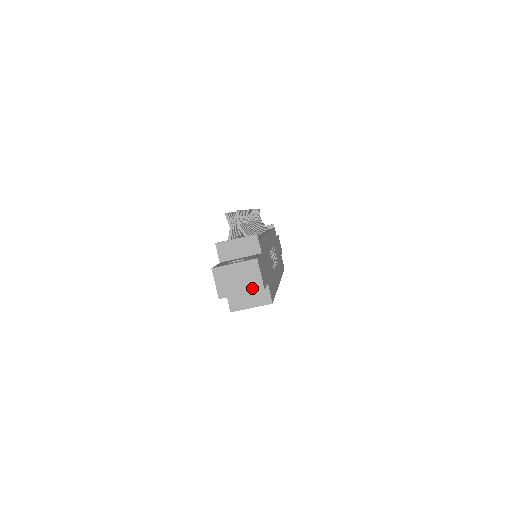
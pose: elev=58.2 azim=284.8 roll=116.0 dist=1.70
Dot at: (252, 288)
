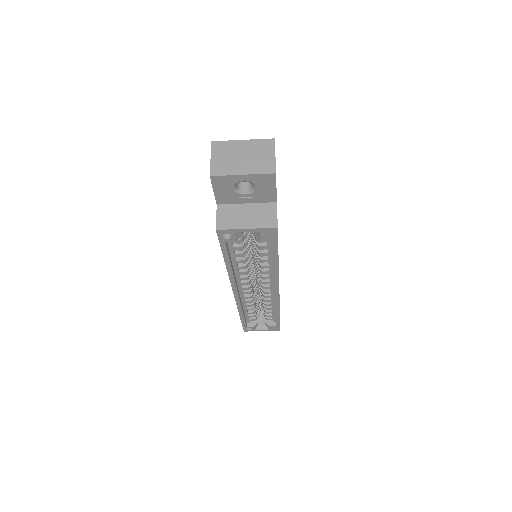
Dot at: (259, 169)
